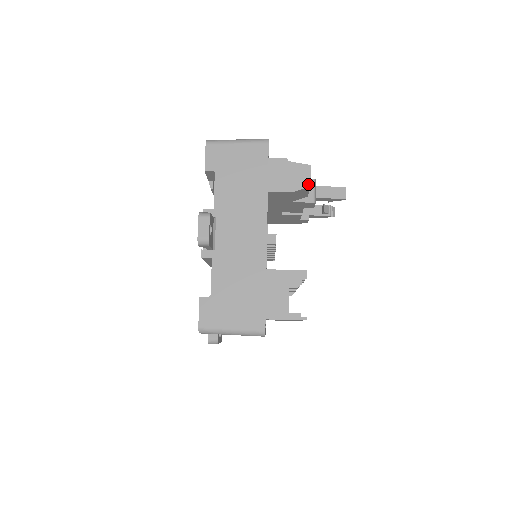
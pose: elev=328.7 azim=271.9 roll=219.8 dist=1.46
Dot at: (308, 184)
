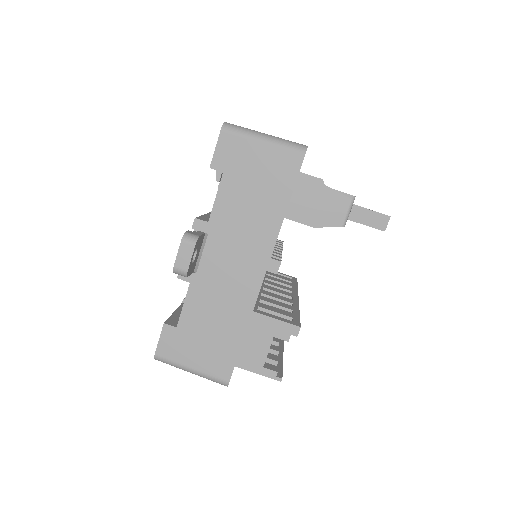
Dot at: (339, 223)
